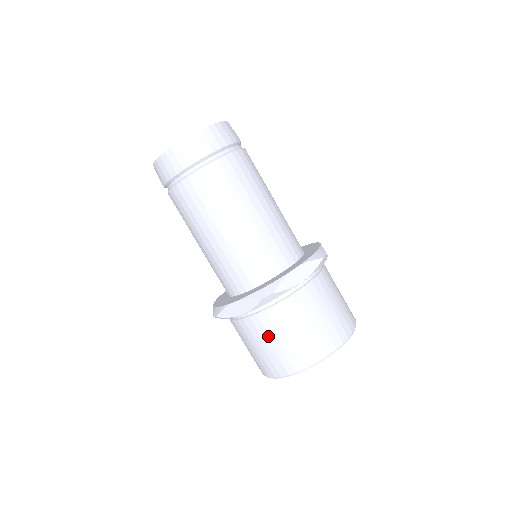
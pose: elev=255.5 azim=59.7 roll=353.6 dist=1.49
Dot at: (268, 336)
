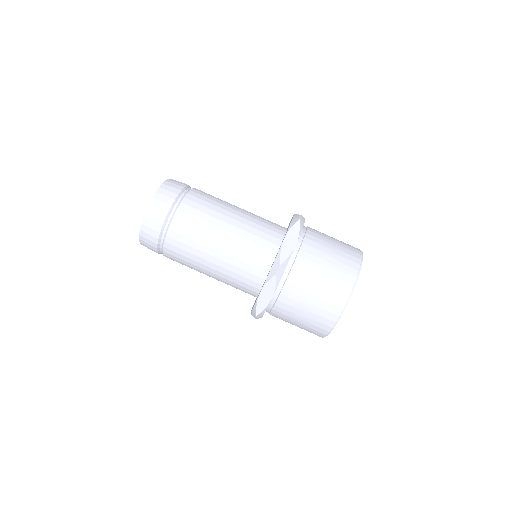
Dot at: occluded
